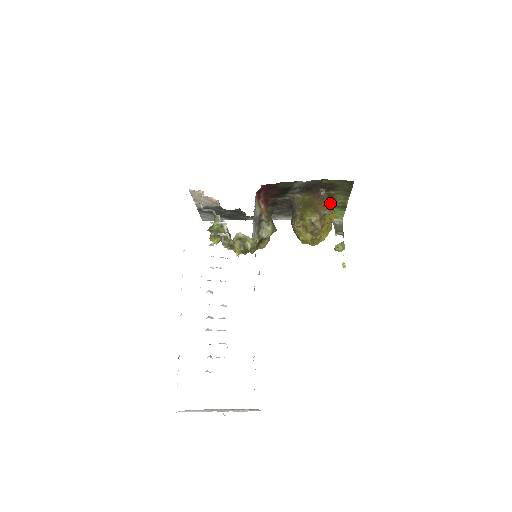
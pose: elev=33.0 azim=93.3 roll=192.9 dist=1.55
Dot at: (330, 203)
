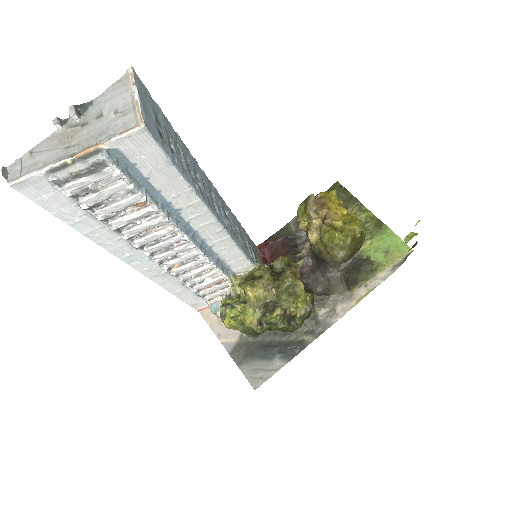
Dot at: occluded
